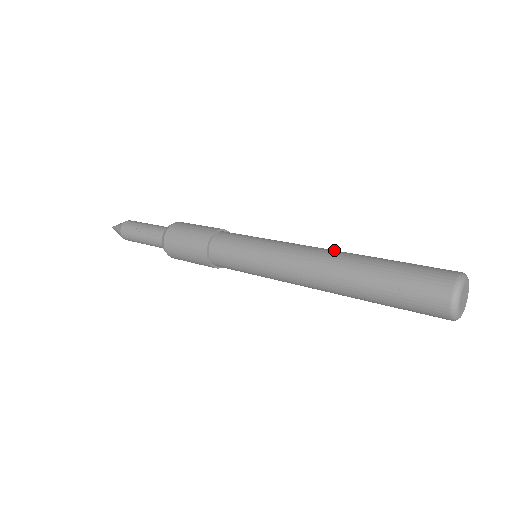
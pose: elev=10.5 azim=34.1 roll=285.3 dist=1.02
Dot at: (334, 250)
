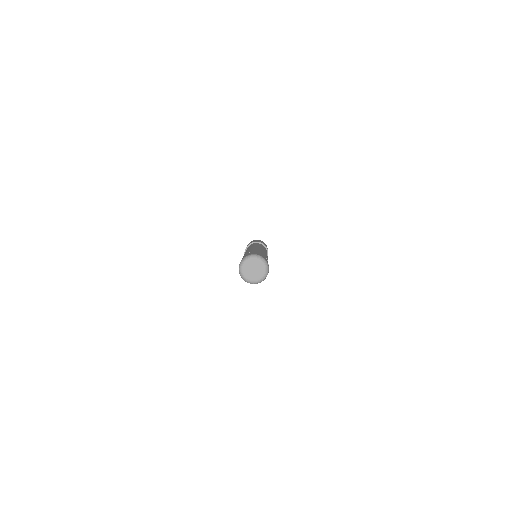
Dot at: (252, 248)
